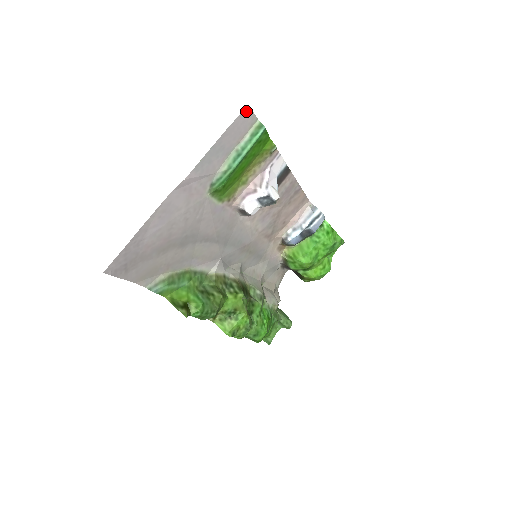
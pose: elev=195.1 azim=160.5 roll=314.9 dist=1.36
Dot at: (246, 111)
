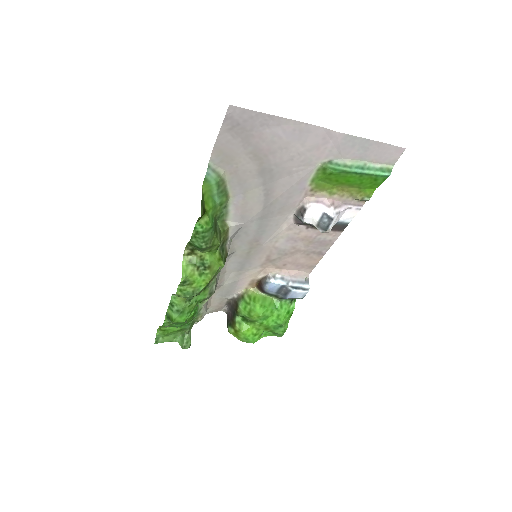
Dot at: (400, 150)
